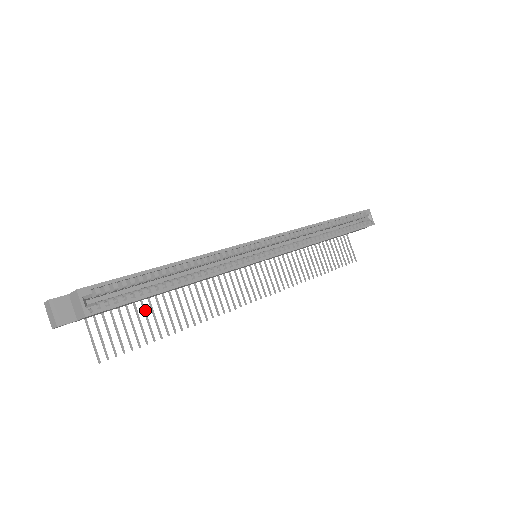
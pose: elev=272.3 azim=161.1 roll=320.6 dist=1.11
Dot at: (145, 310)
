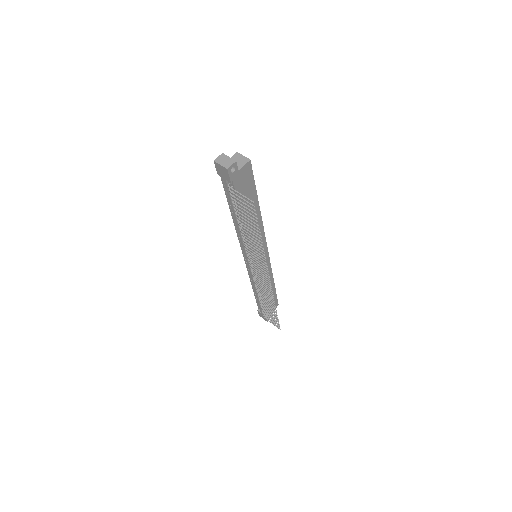
Dot at: (242, 218)
